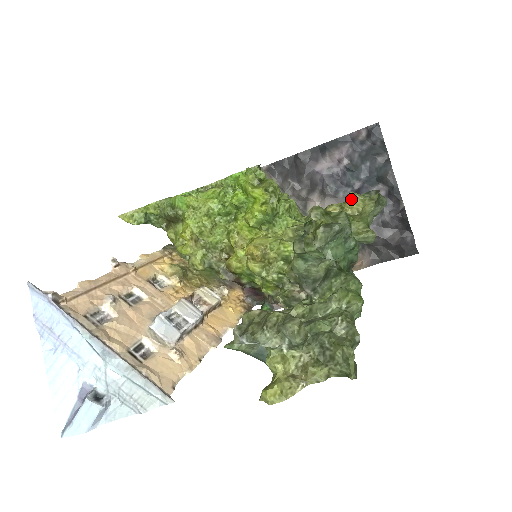
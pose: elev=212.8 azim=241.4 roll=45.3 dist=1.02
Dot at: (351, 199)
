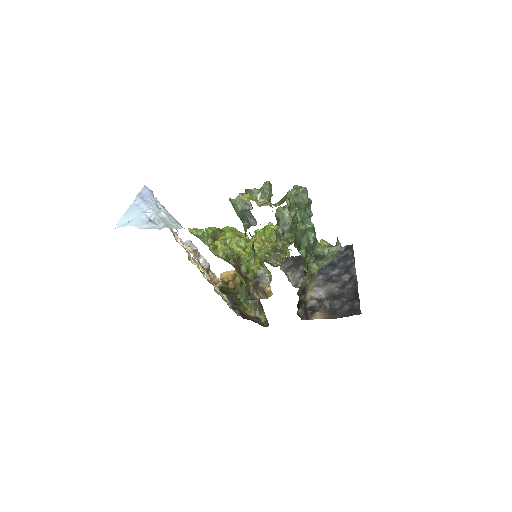
Dot at: (322, 241)
